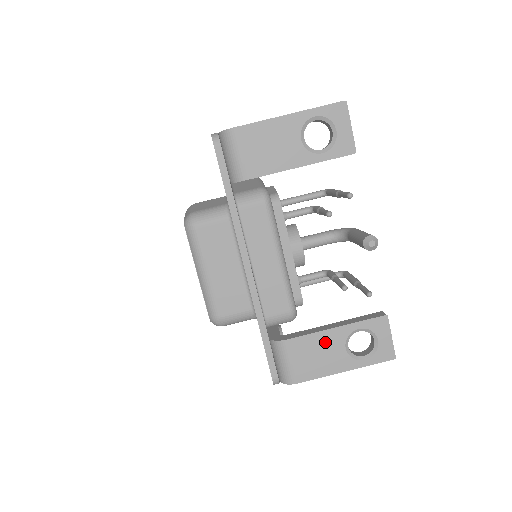
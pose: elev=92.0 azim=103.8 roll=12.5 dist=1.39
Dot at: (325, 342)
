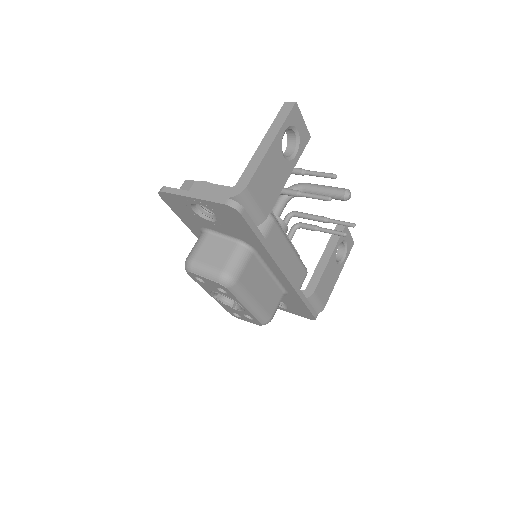
Dot at: (329, 271)
